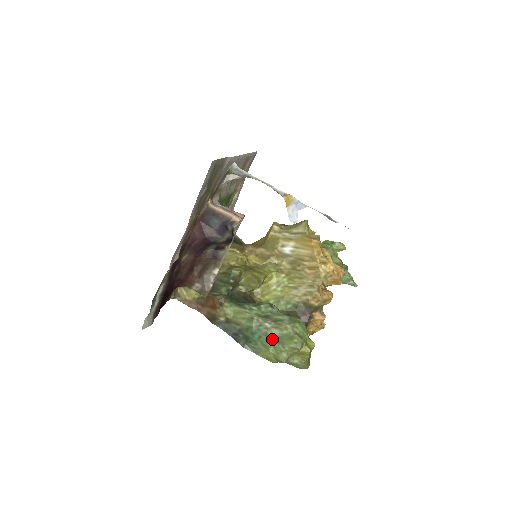
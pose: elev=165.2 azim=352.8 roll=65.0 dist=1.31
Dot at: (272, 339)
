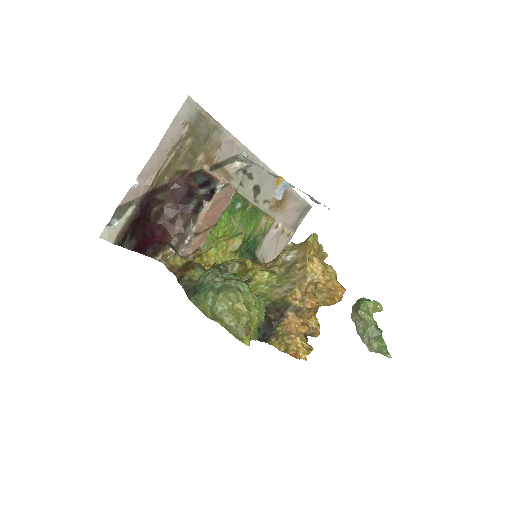
Dot at: (214, 290)
